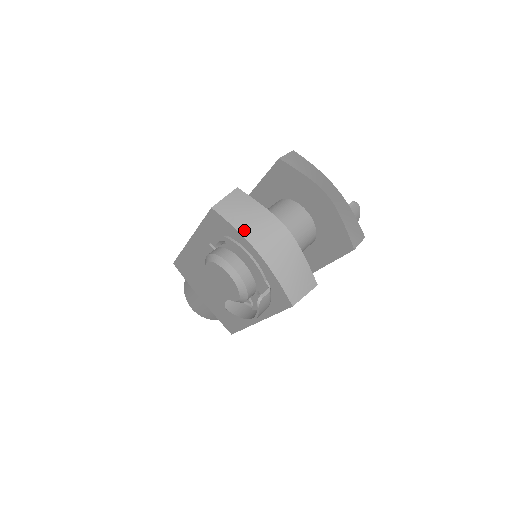
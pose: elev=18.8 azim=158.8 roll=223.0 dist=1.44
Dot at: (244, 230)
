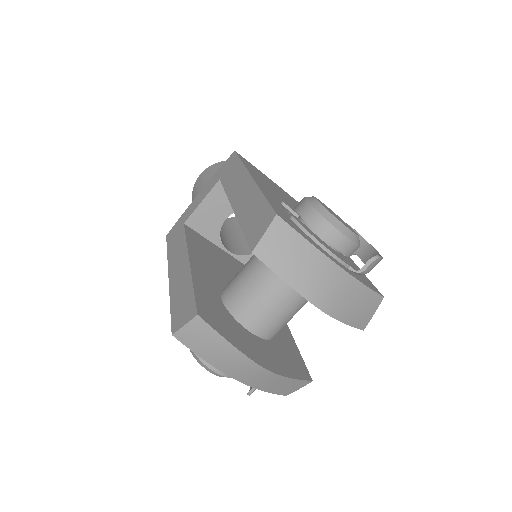
Dot at: (215, 364)
